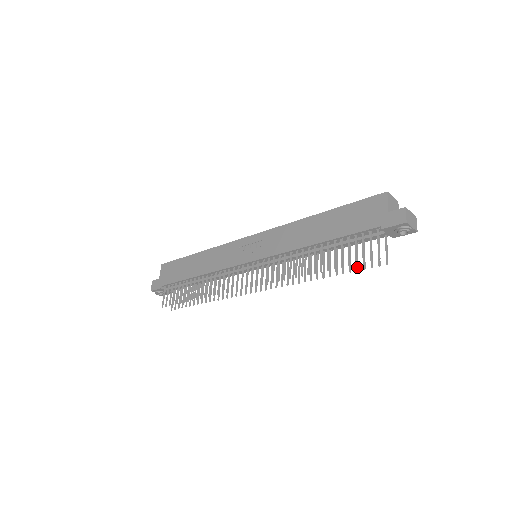
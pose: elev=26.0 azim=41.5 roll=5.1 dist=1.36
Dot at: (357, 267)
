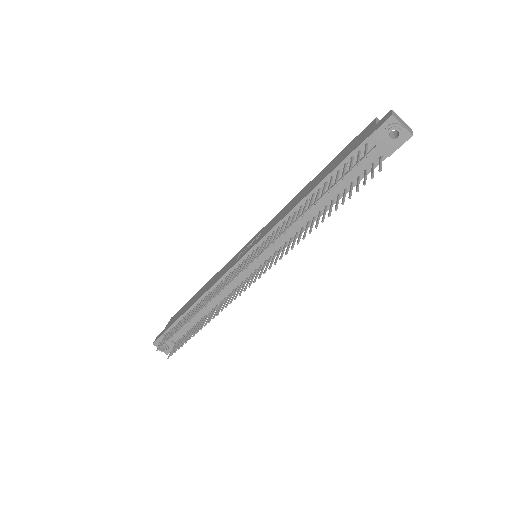
Dot at: (349, 195)
